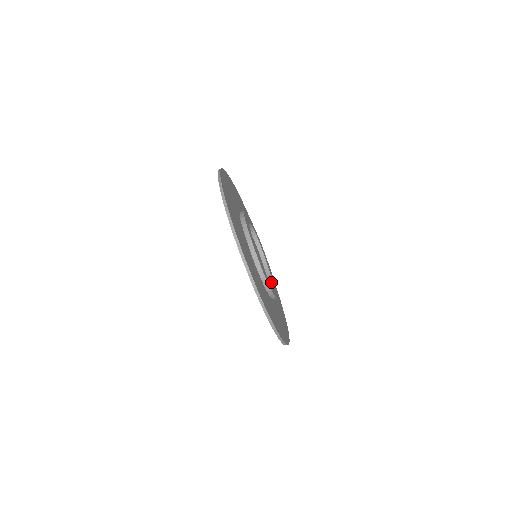
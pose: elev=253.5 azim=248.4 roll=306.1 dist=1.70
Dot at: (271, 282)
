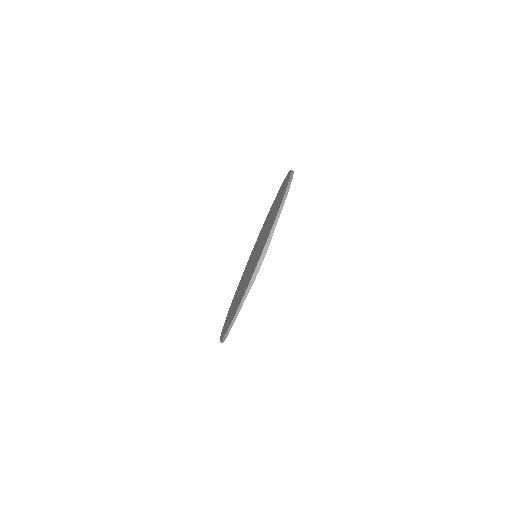
Dot at: occluded
